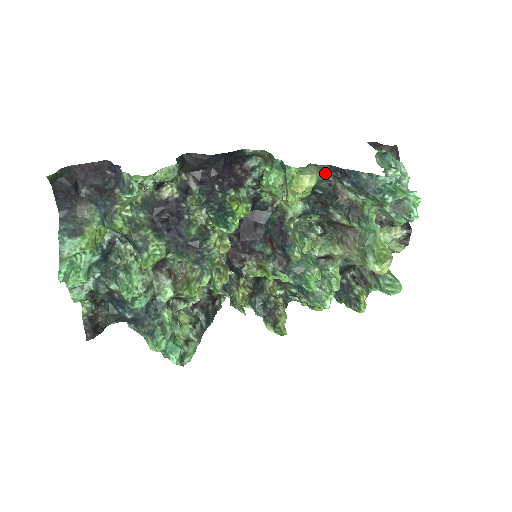
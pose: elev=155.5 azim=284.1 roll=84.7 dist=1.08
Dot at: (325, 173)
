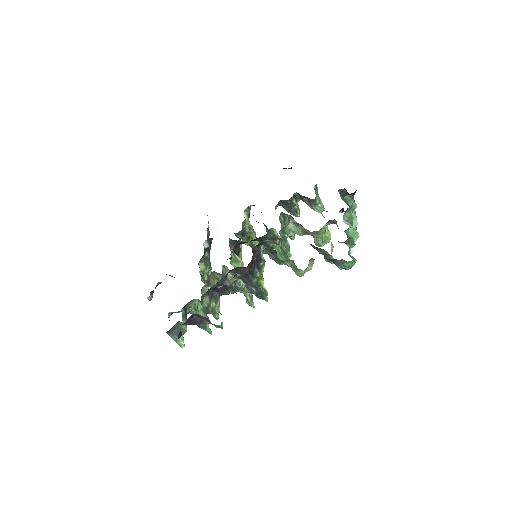
Dot at: occluded
